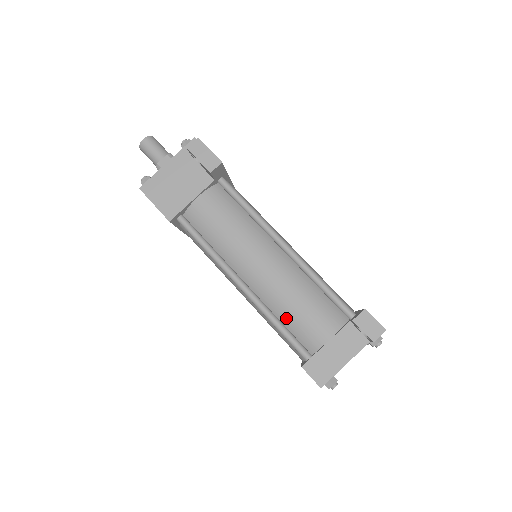
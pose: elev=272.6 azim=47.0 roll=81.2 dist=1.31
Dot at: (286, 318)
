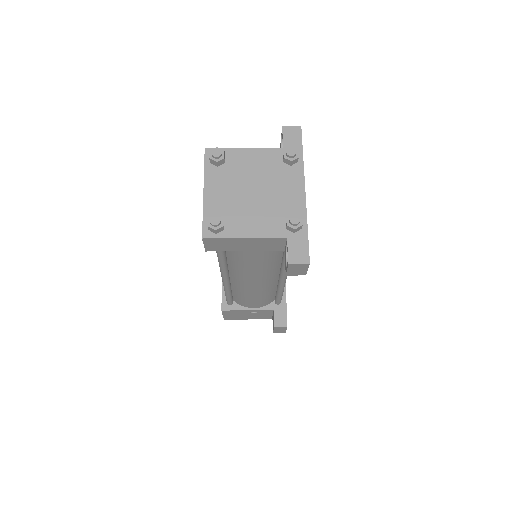
Dot at: occluded
